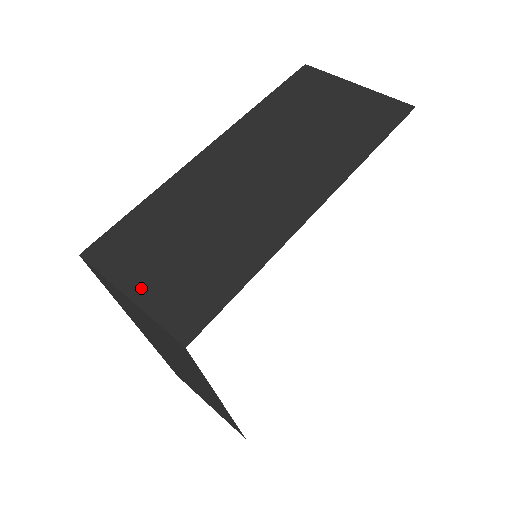
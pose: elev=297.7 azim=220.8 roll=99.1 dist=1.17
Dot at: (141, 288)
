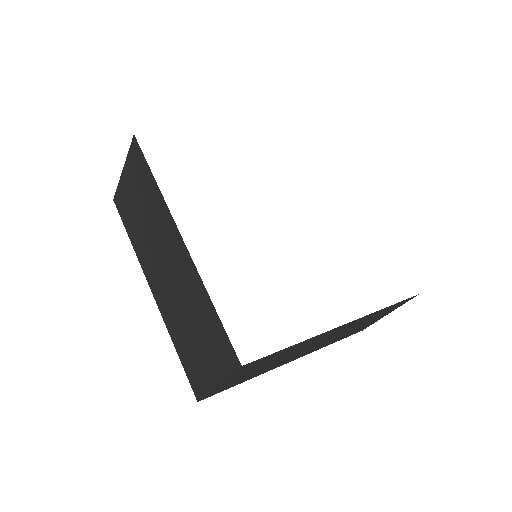
Dot at: occluded
